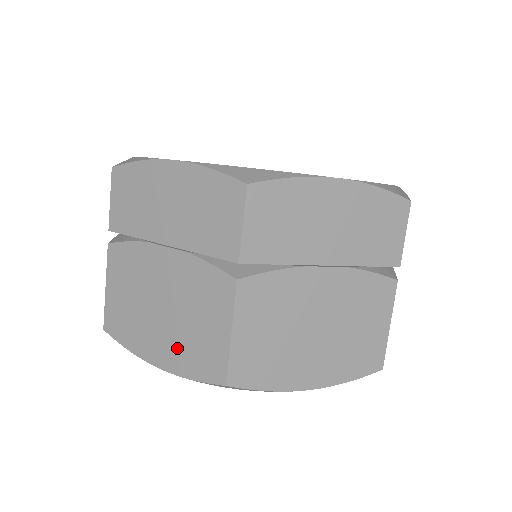
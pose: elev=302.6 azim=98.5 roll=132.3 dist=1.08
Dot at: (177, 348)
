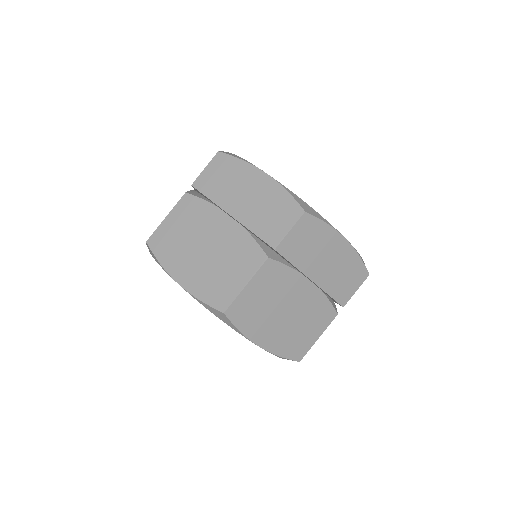
Dot at: occluded
